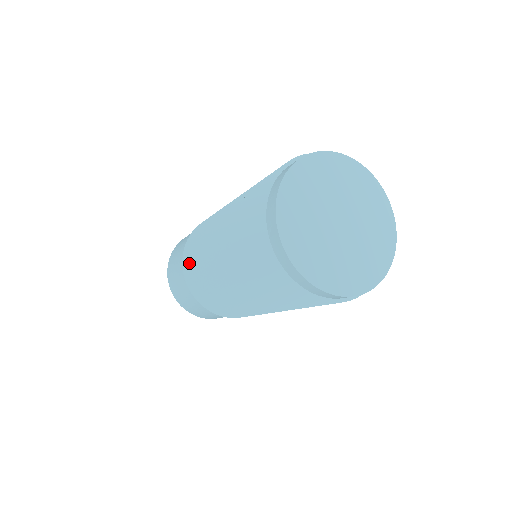
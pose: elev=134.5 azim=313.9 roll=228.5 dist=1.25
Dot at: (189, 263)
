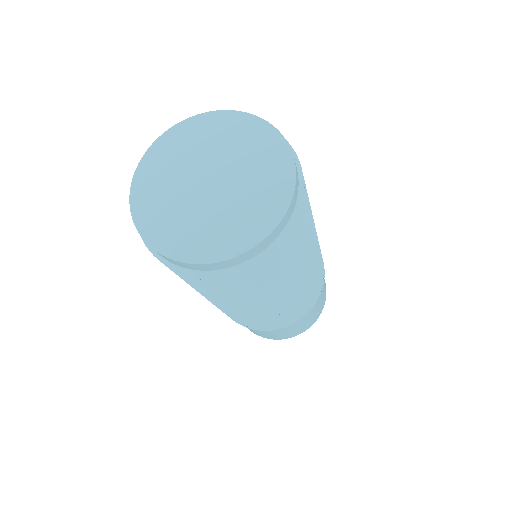
Dot at: occluded
